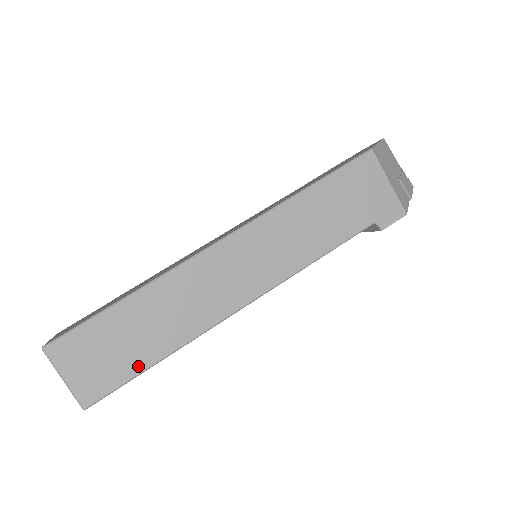
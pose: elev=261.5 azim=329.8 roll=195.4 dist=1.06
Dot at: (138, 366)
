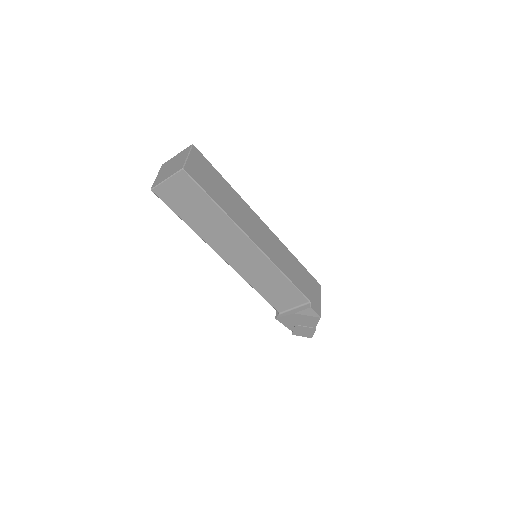
Dot at: (212, 194)
